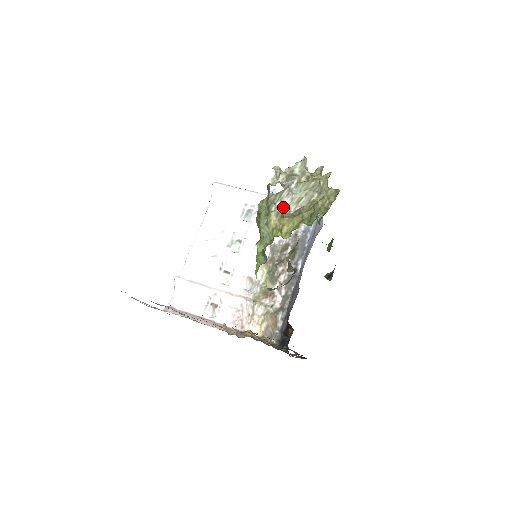
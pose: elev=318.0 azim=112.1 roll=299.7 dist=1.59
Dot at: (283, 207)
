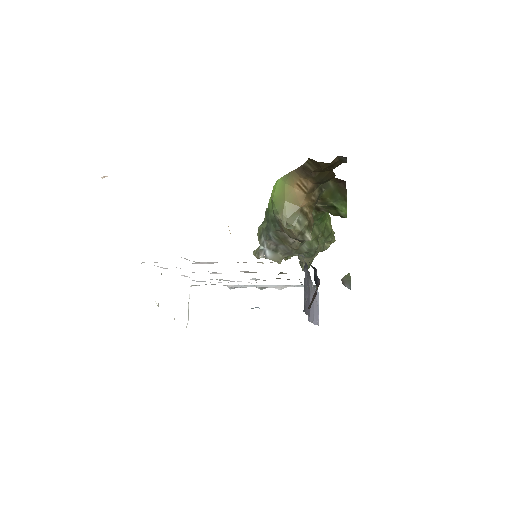
Dot at: occluded
